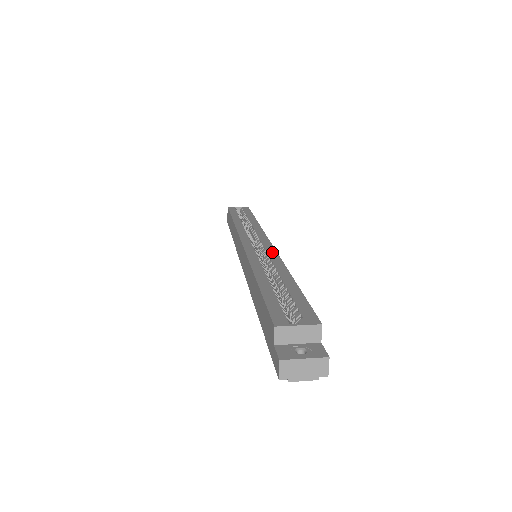
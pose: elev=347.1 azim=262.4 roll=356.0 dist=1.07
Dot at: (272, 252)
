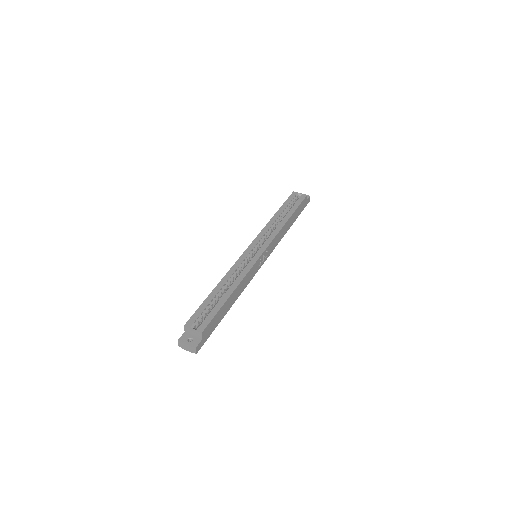
Dot at: (251, 264)
